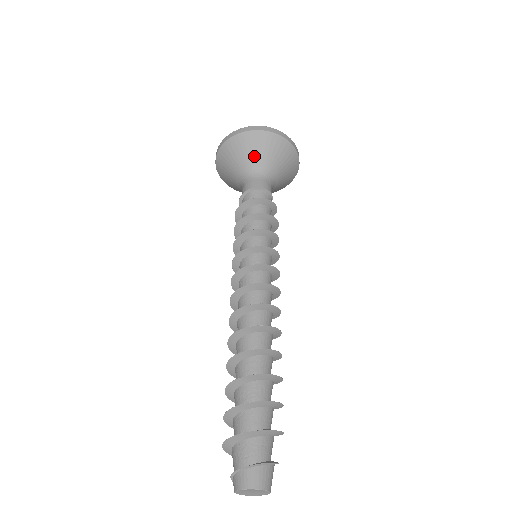
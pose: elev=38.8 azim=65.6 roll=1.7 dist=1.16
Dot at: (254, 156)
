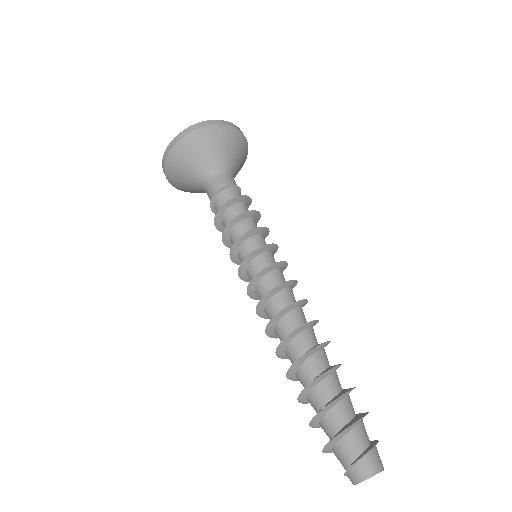
Dot at: (206, 156)
